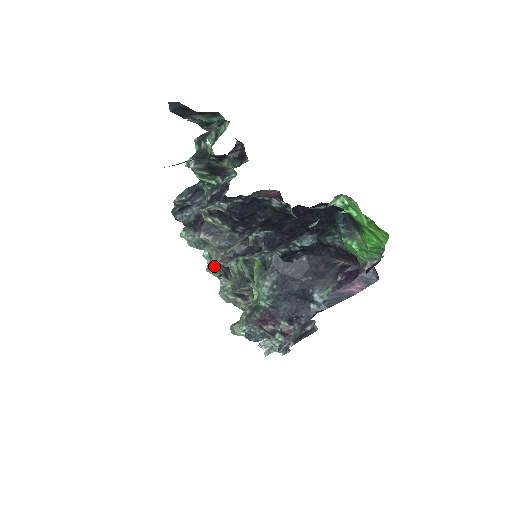
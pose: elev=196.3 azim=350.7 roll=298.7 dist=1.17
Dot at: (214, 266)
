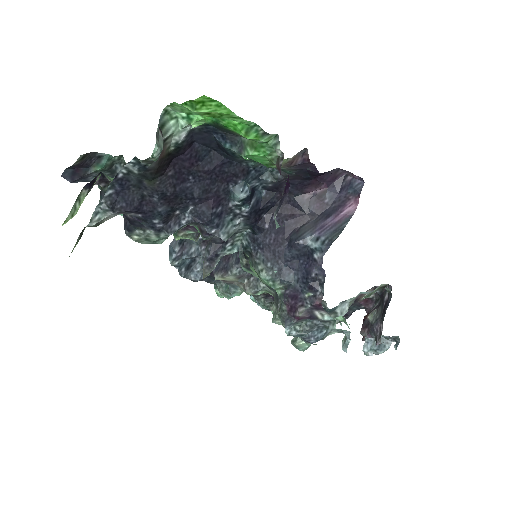
Dot at: (263, 303)
